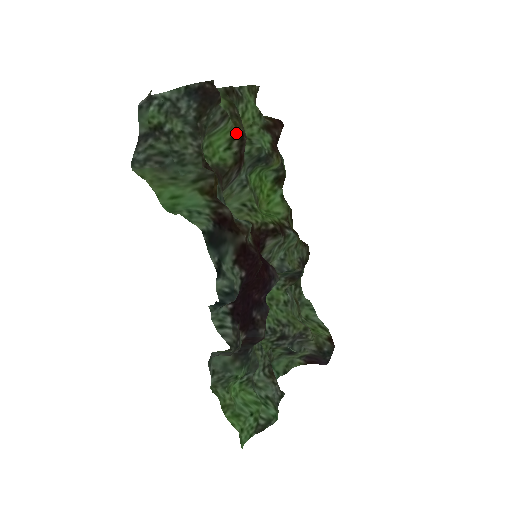
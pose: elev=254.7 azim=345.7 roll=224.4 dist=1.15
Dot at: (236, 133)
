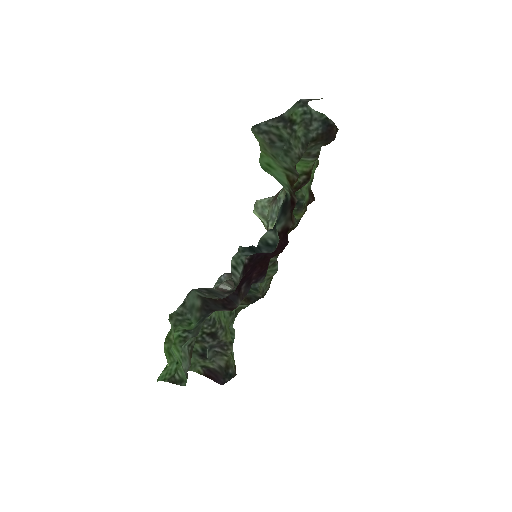
Dot at: (309, 172)
